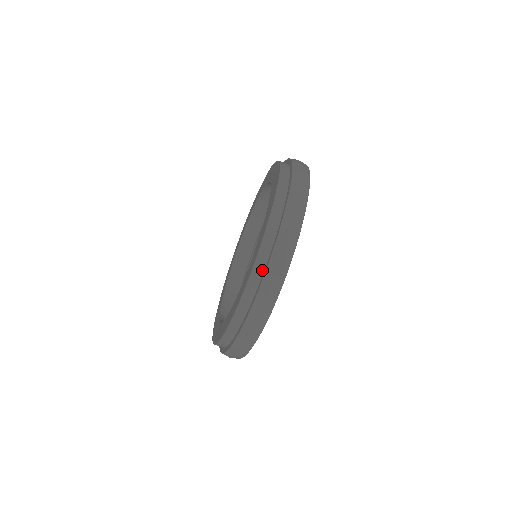
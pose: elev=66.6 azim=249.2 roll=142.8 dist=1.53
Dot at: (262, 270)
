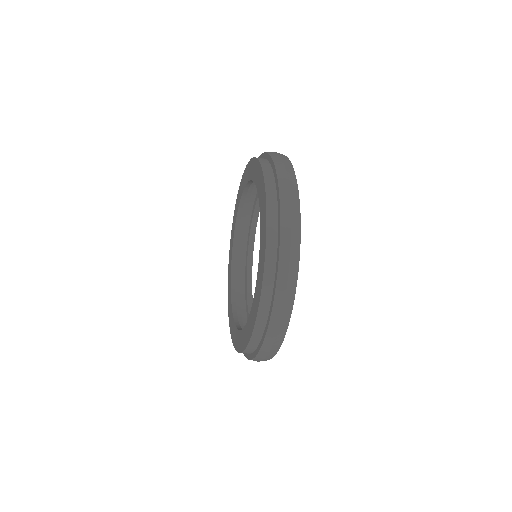
Dot at: (259, 339)
